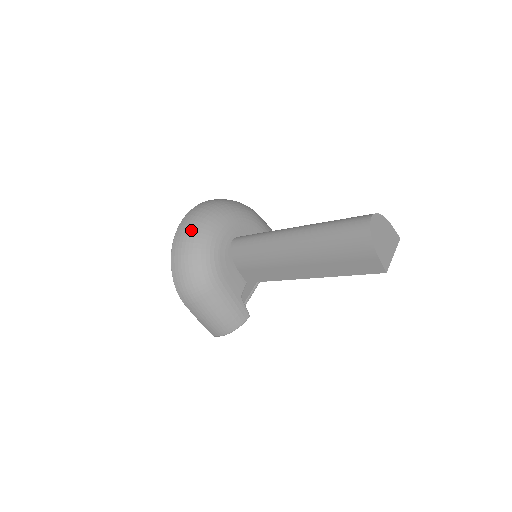
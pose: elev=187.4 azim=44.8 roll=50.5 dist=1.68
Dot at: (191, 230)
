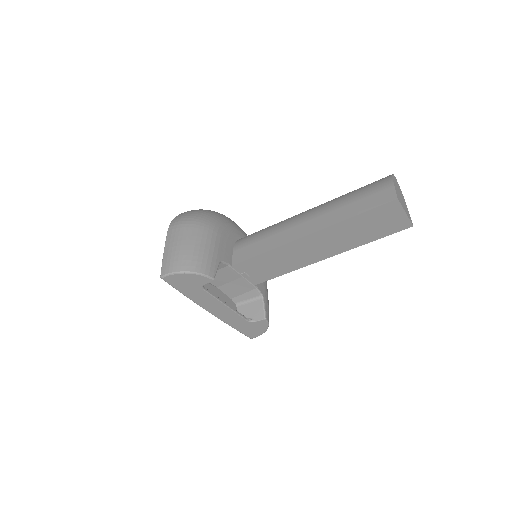
Dot at: occluded
